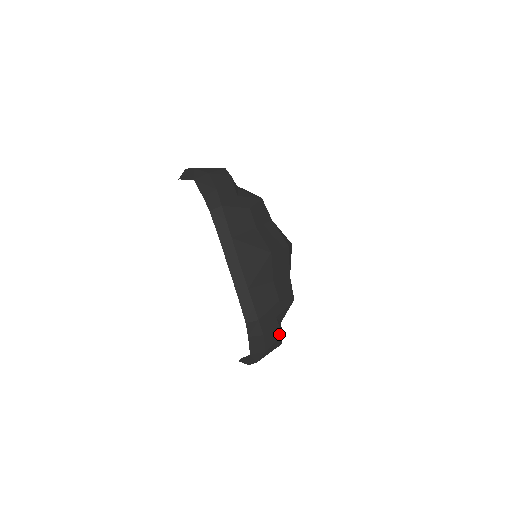
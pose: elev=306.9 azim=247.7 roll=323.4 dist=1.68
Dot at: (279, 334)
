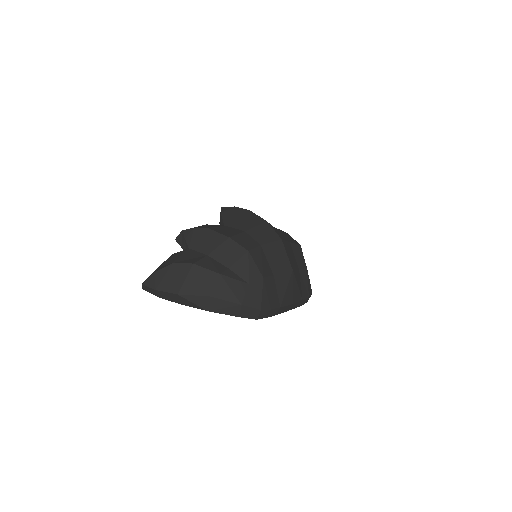
Dot at: occluded
